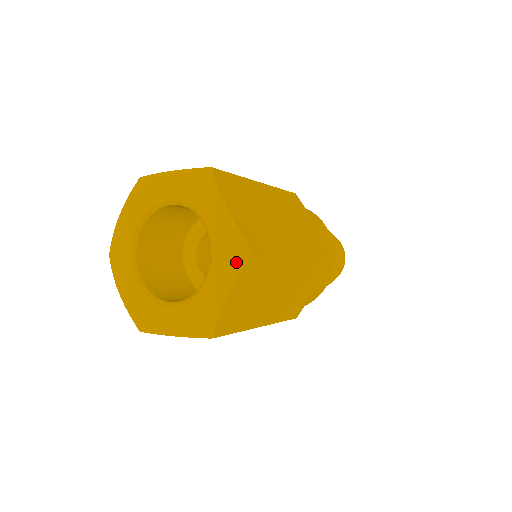
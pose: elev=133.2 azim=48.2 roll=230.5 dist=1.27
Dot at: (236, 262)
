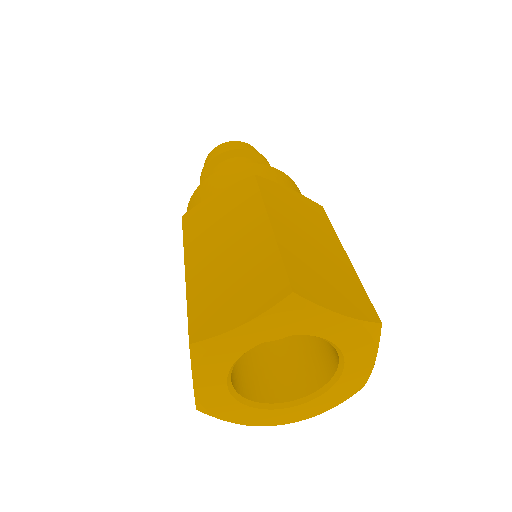
Dot at: (373, 343)
